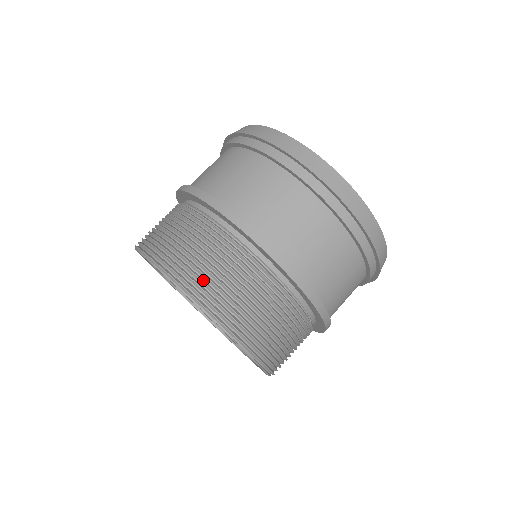
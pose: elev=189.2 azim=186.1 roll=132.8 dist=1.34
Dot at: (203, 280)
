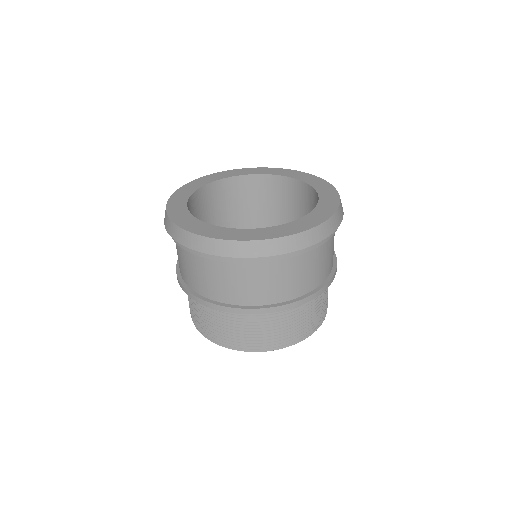
Dot at: (314, 322)
